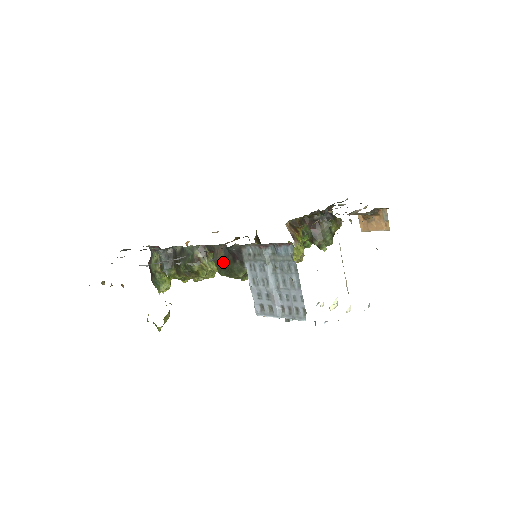
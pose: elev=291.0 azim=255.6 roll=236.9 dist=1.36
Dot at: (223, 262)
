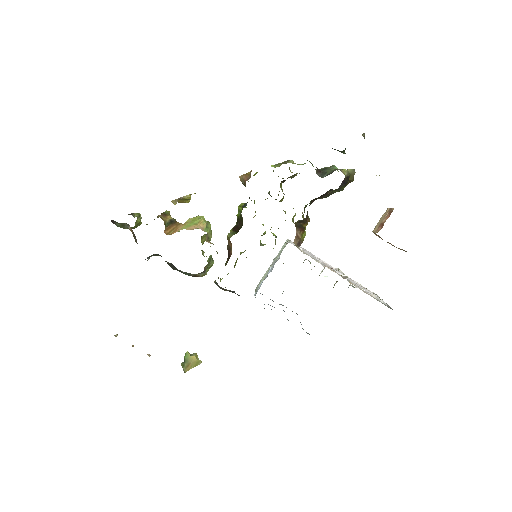
Dot at: occluded
